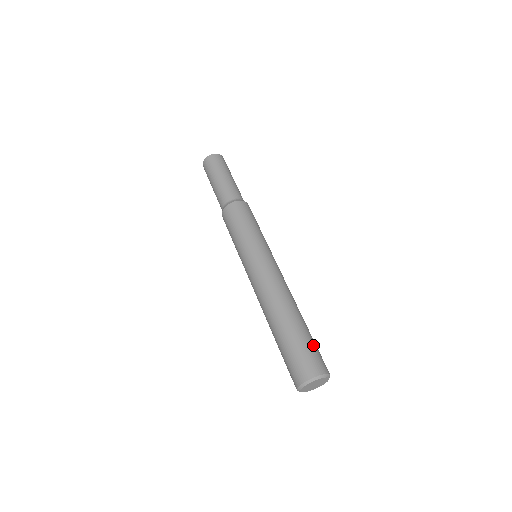
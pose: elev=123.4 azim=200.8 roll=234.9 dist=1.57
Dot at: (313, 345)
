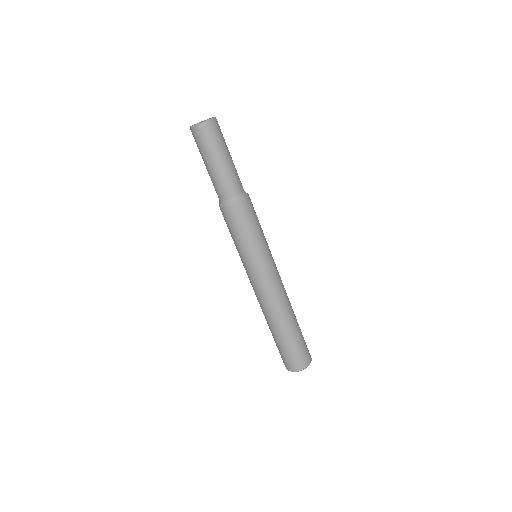
Dot at: (290, 351)
